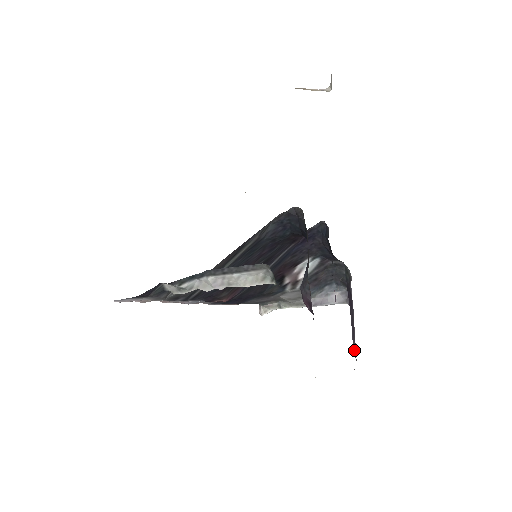
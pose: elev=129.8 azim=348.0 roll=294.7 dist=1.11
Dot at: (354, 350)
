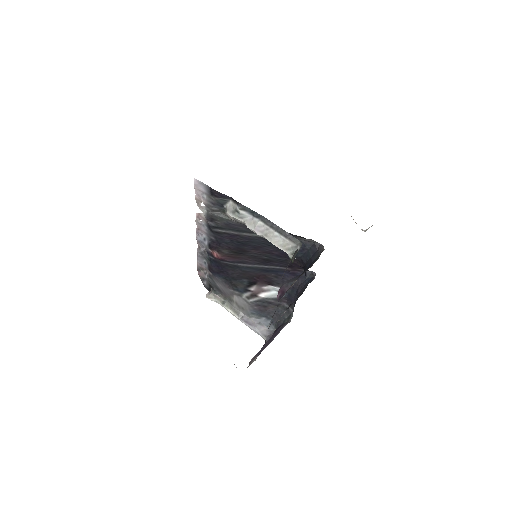
Dot at: (252, 360)
